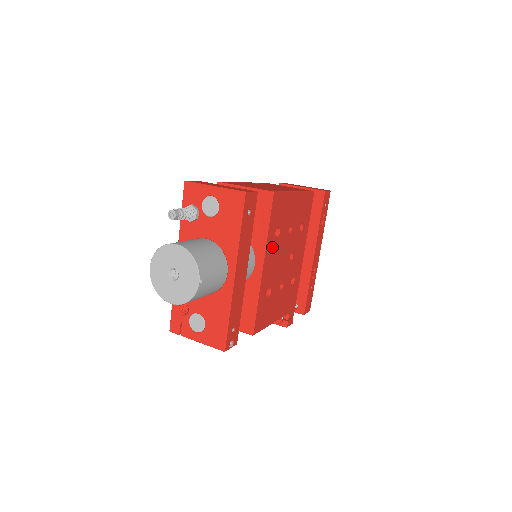
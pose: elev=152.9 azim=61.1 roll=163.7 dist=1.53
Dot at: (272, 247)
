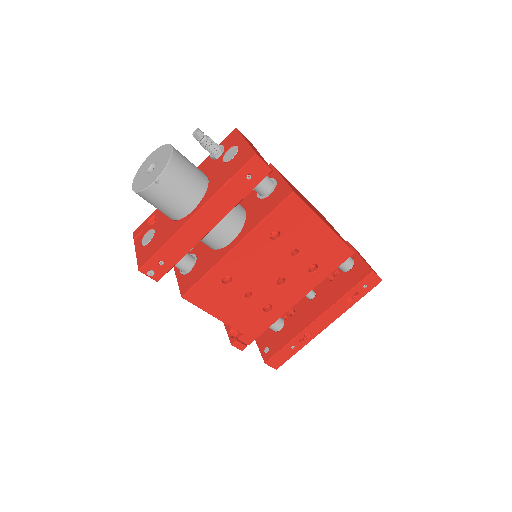
Dot at: (259, 242)
